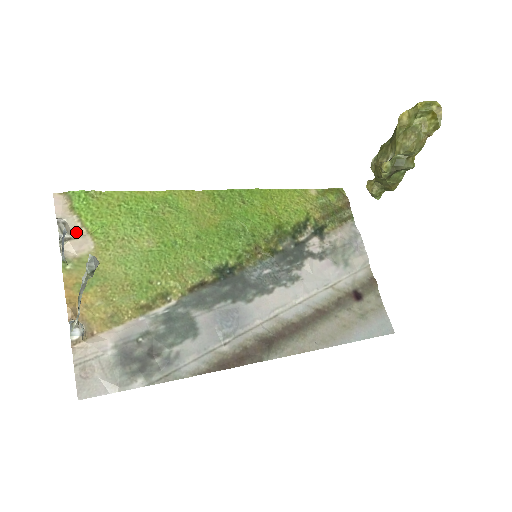
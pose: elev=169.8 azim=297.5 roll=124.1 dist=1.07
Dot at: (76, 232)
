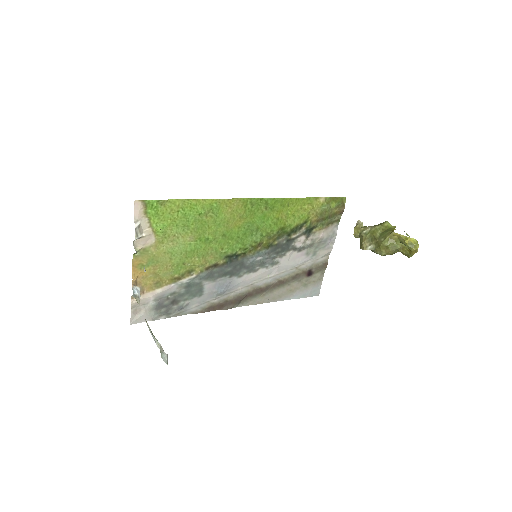
Dot at: (145, 231)
